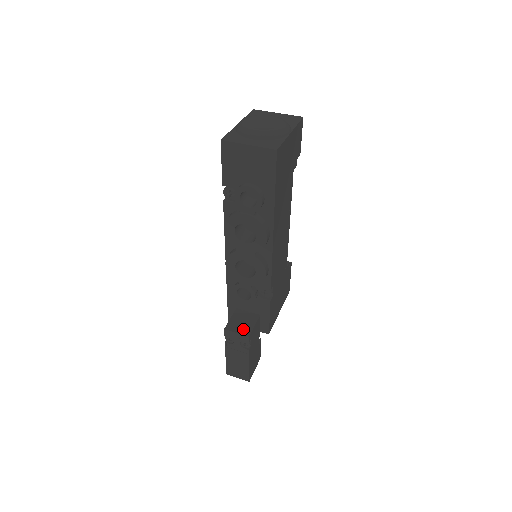
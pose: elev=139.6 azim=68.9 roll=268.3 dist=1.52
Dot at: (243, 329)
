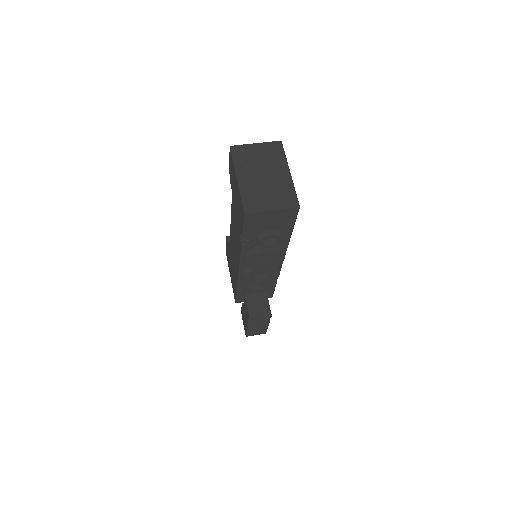
Dot at: (263, 311)
